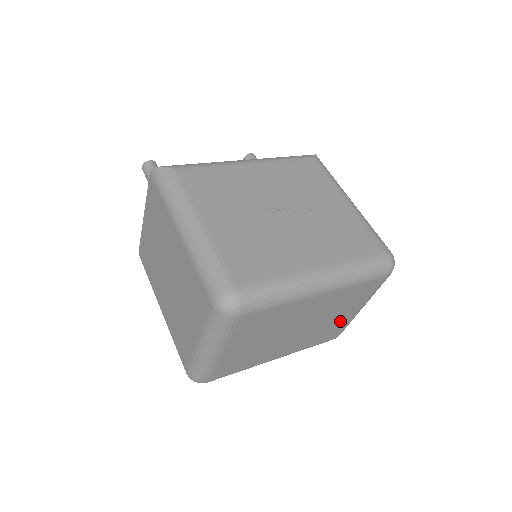
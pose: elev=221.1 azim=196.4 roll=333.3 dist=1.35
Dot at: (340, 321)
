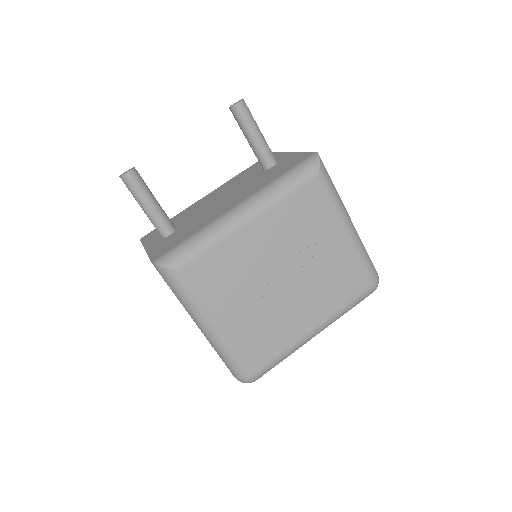
Dot at: occluded
